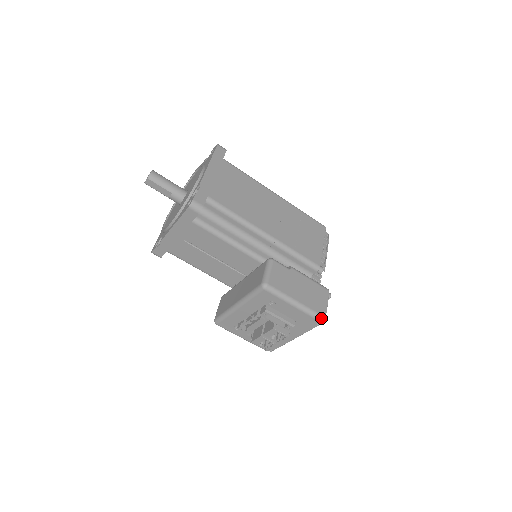
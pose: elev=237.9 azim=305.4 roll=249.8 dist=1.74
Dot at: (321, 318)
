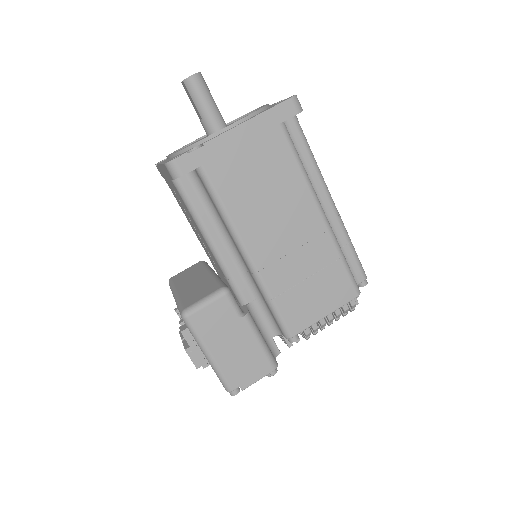
Dot at: (229, 391)
